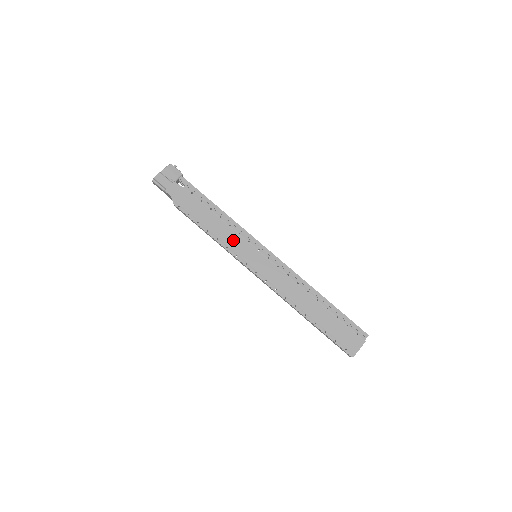
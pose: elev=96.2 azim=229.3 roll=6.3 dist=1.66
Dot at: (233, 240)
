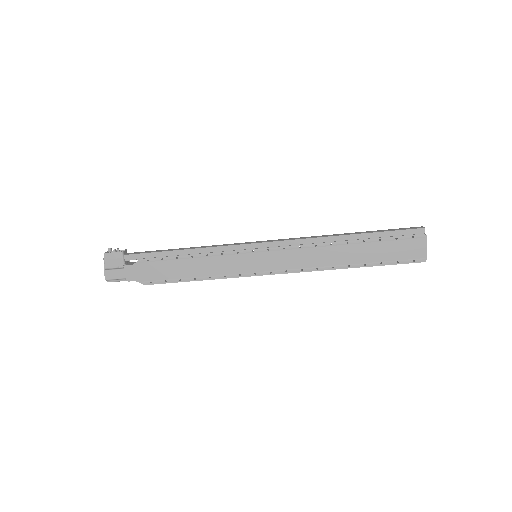
Dot at: (223, 265)
